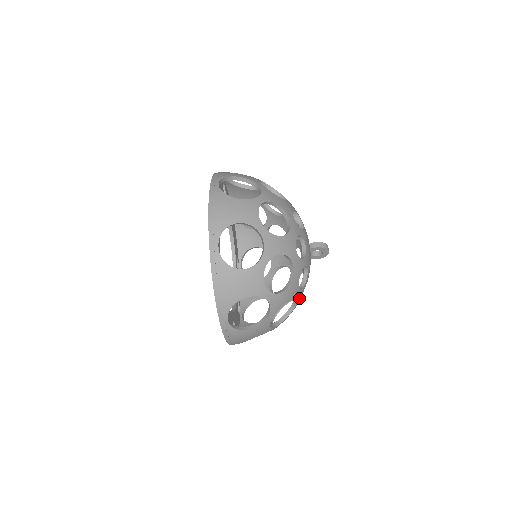
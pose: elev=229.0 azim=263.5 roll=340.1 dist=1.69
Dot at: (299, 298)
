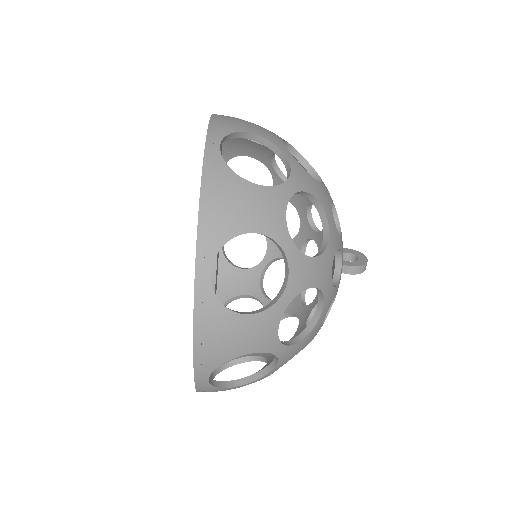
Dot at: occluded
